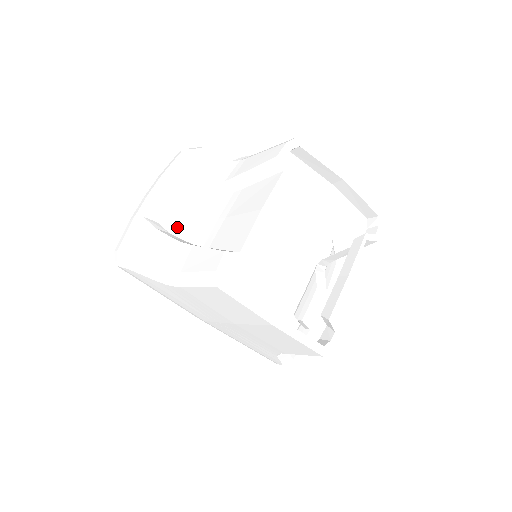
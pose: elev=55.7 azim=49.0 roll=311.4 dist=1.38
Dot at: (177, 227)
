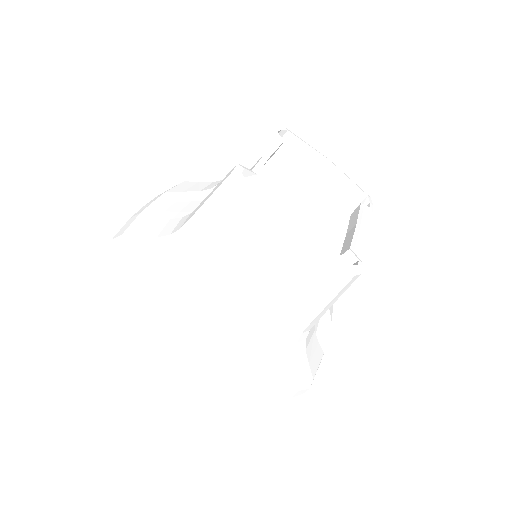
Dot at: occluded
